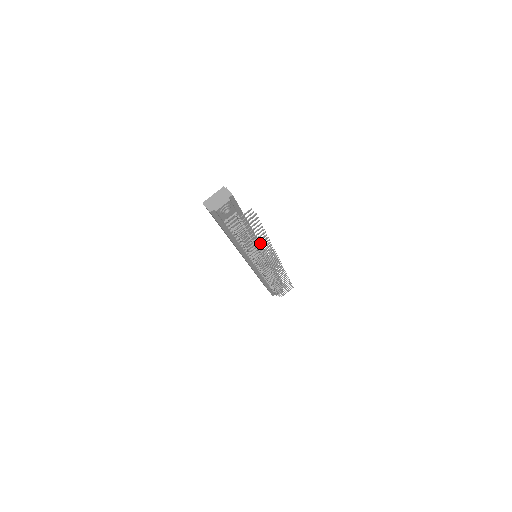
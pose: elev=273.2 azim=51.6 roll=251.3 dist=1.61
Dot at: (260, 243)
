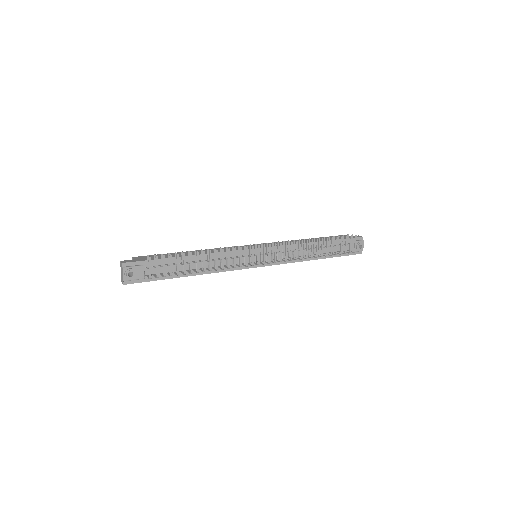
Dot at: (203, 260)
